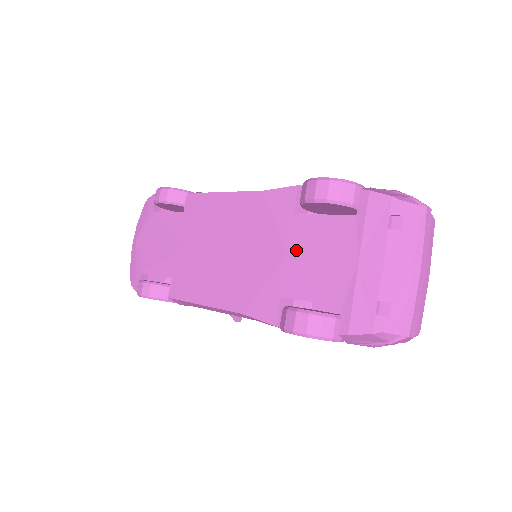
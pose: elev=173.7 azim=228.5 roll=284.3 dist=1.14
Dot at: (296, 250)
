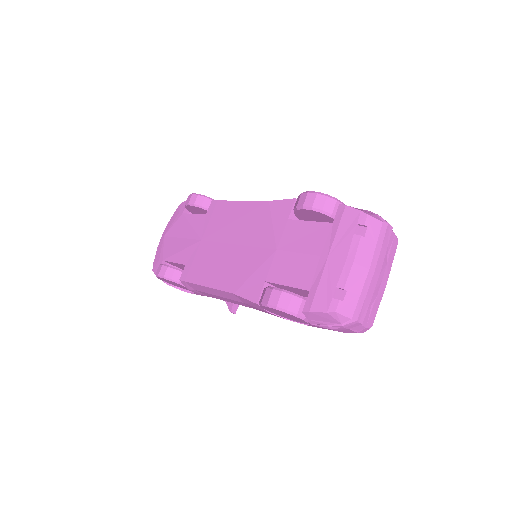
Dot at: (284, 246)
